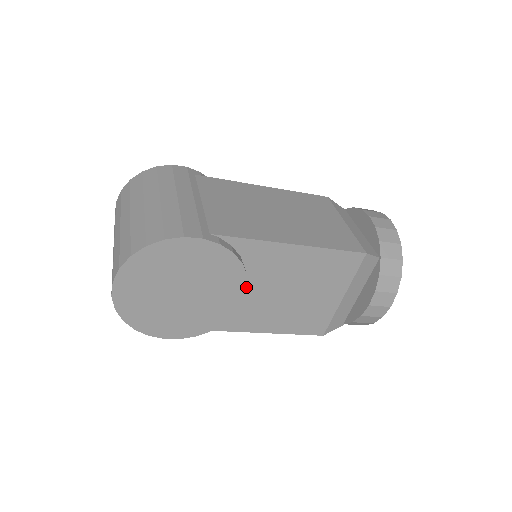
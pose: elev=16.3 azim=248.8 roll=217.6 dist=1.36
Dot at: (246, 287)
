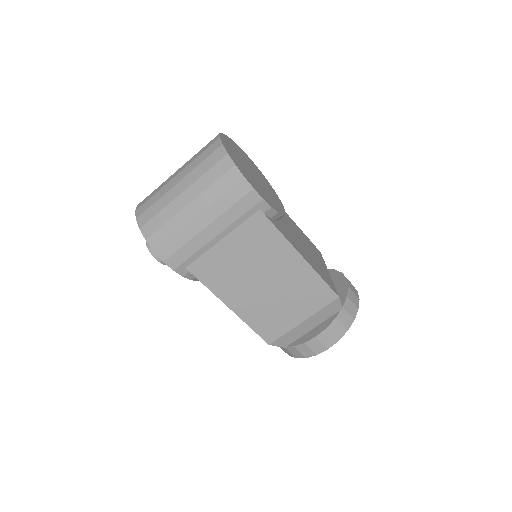
Dot at: (282, 205)
